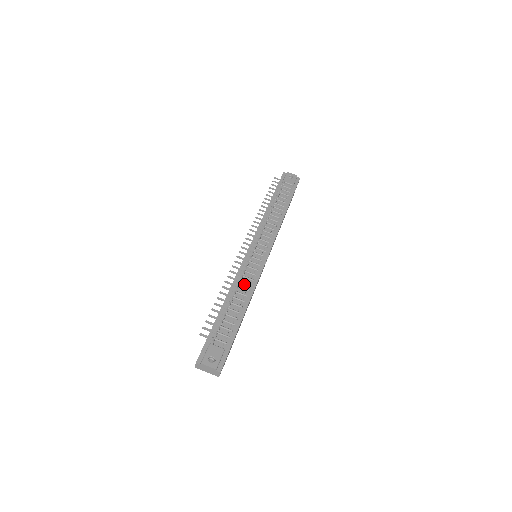
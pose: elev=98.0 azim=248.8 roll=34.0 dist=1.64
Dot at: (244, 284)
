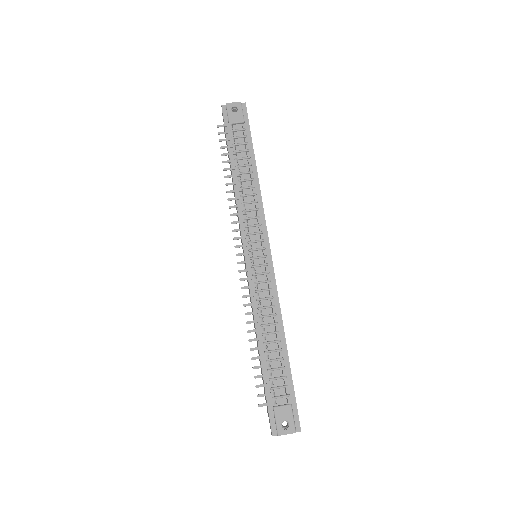
Dot at: (266, 309)
